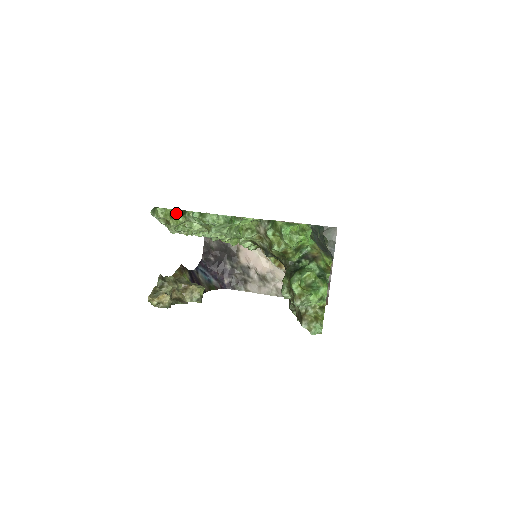
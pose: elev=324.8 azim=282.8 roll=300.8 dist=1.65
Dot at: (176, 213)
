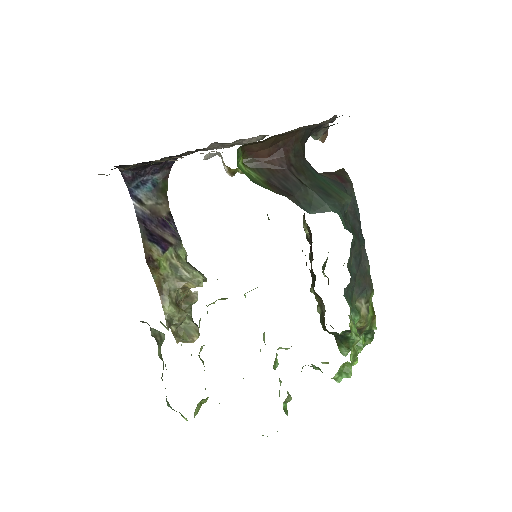
Dot at: (202, 401)
